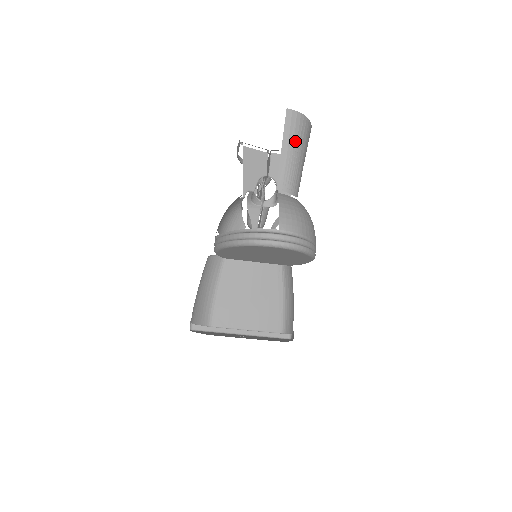
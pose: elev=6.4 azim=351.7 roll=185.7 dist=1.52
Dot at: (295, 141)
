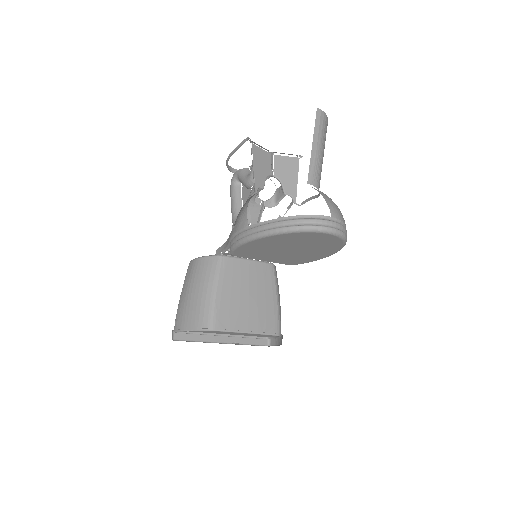
Dot at: (322, 139)
